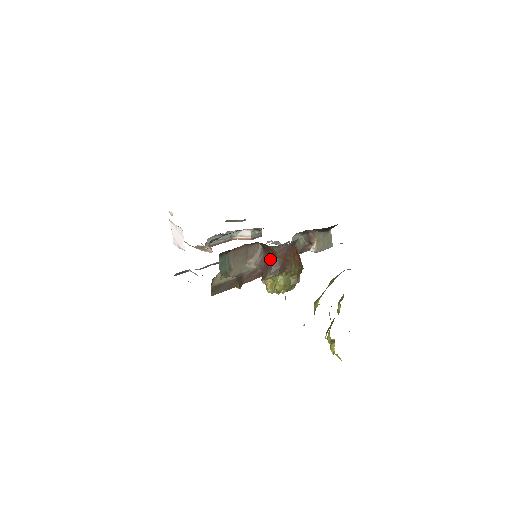
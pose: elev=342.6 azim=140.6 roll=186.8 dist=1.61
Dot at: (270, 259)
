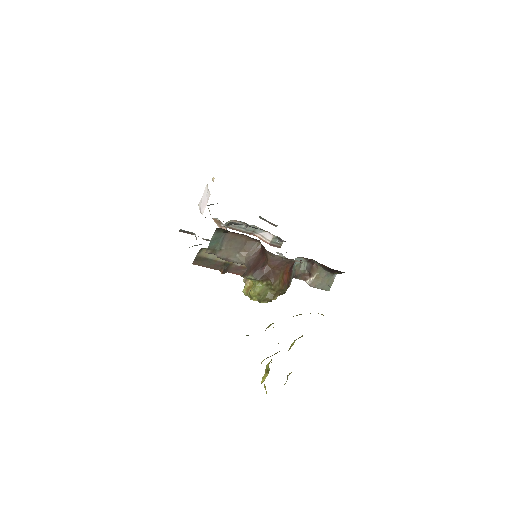
Dot at: (260, 262)
